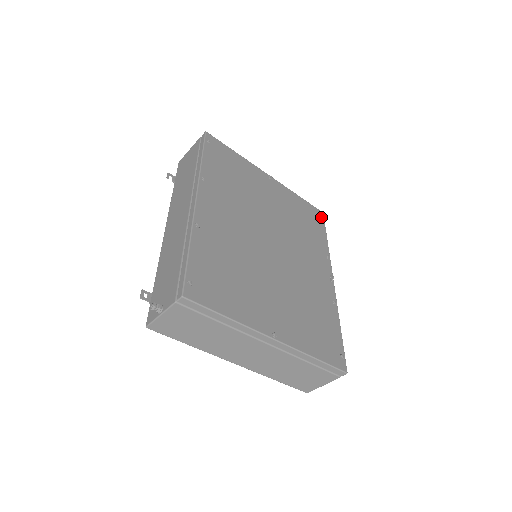
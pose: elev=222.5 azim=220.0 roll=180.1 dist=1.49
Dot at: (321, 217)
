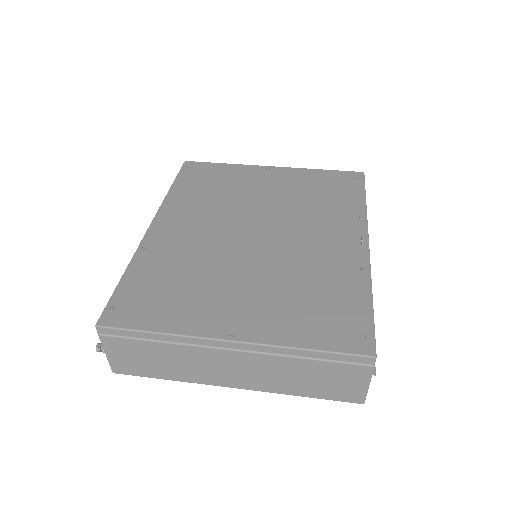
Dot at: (357, 178)
